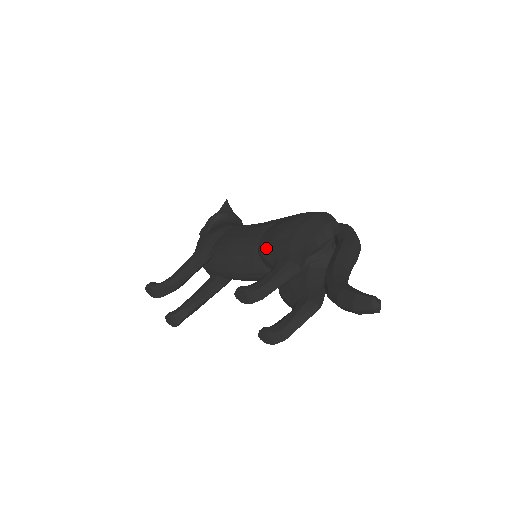
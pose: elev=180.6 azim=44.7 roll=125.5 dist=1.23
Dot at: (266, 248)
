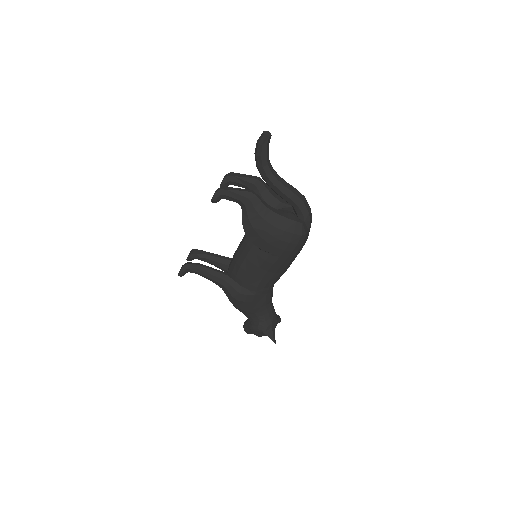
Dot at: occluded
